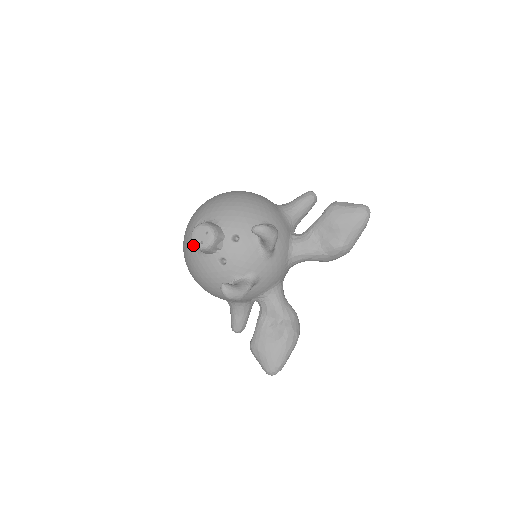
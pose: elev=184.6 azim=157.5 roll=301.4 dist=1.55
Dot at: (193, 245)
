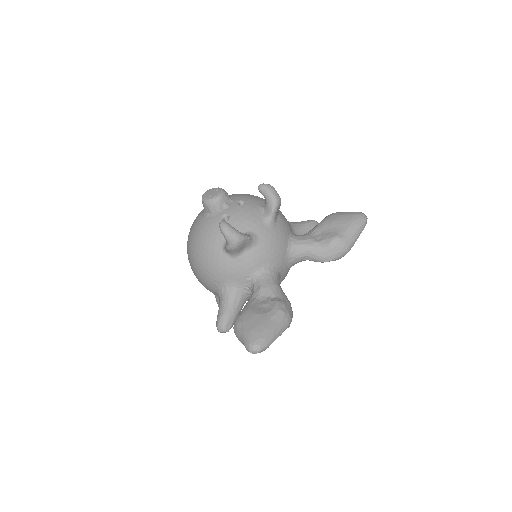
Dot at: (200, 215)
